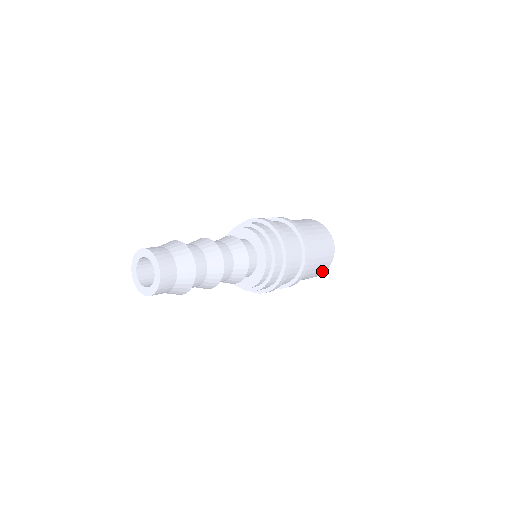
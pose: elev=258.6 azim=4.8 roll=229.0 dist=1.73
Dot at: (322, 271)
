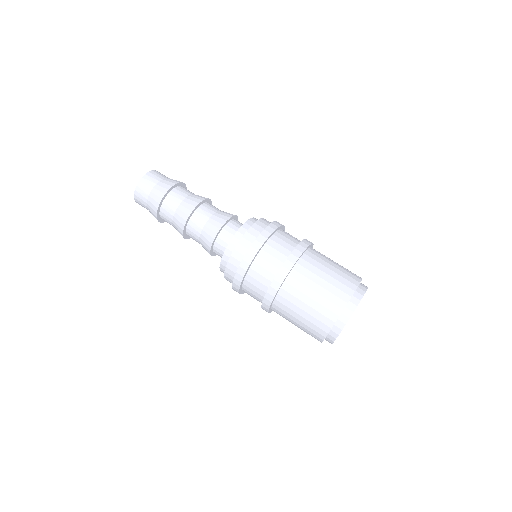
Dot at: (322, 324)
